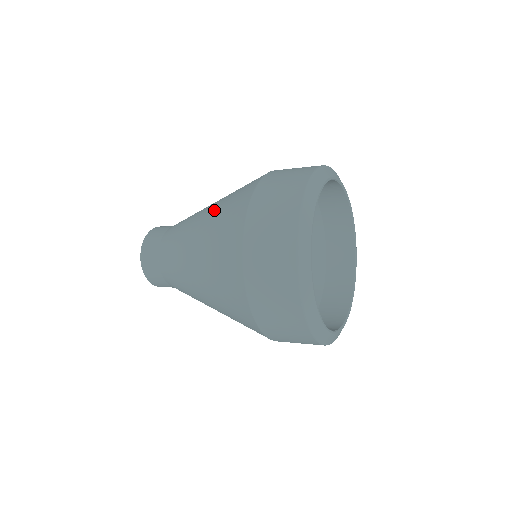
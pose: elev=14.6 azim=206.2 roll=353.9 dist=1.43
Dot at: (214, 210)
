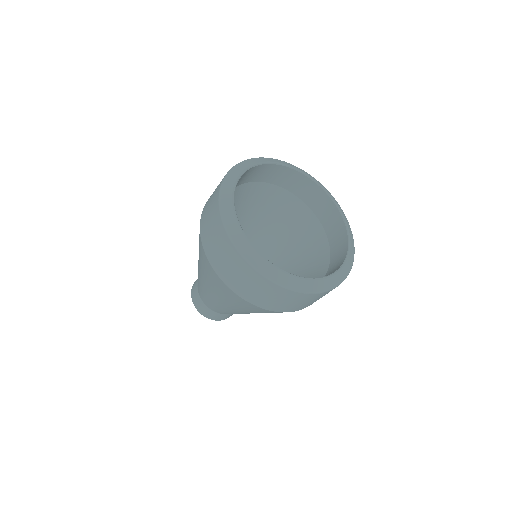
Dot at: (200, 265)
